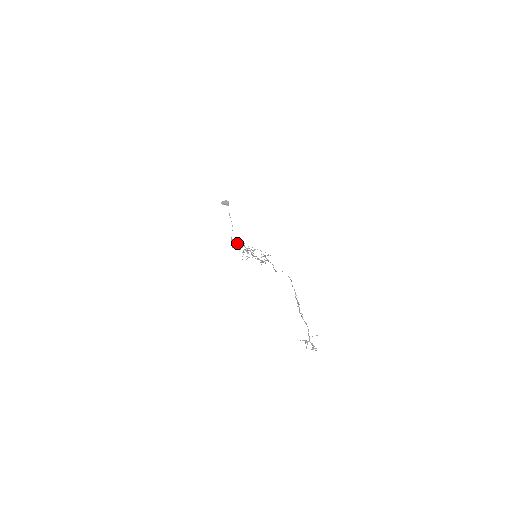
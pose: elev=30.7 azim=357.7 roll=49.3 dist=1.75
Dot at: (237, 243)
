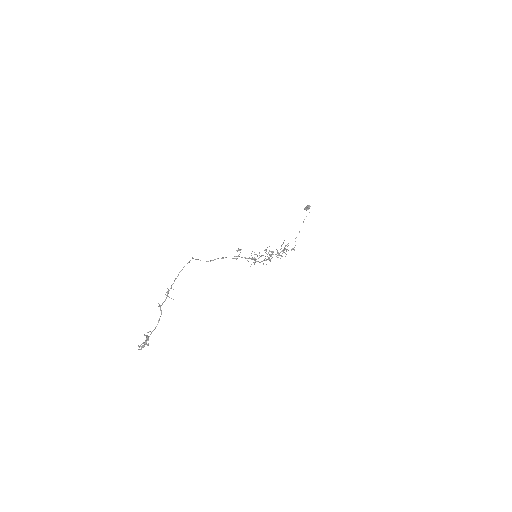
Dot at: (281, 248)
